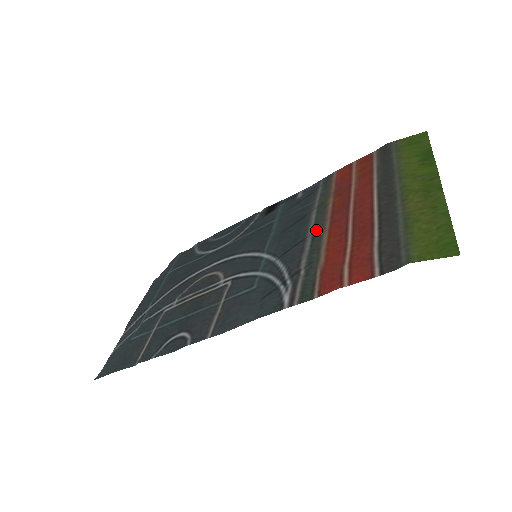
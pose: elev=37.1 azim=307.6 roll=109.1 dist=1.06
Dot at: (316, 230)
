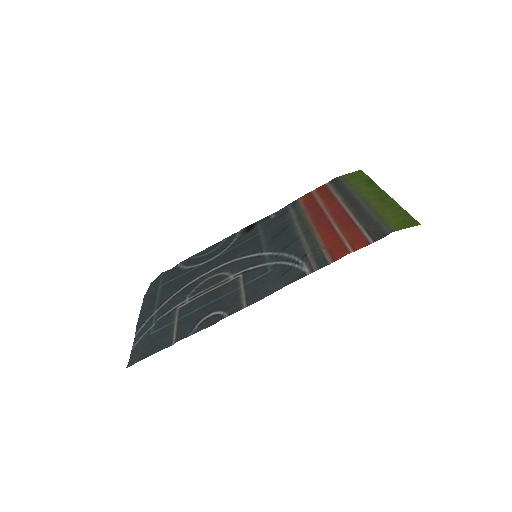
Dot at: (305, 231)
